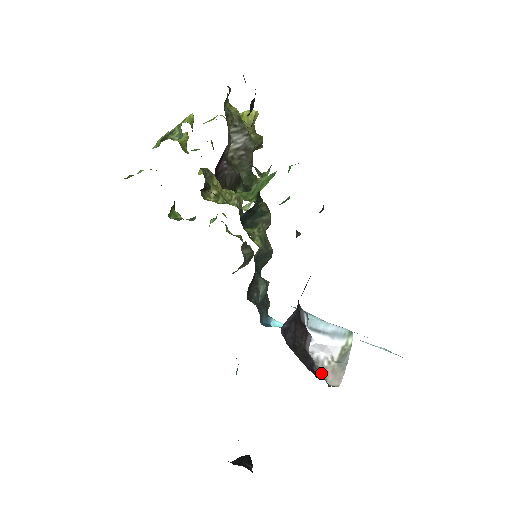
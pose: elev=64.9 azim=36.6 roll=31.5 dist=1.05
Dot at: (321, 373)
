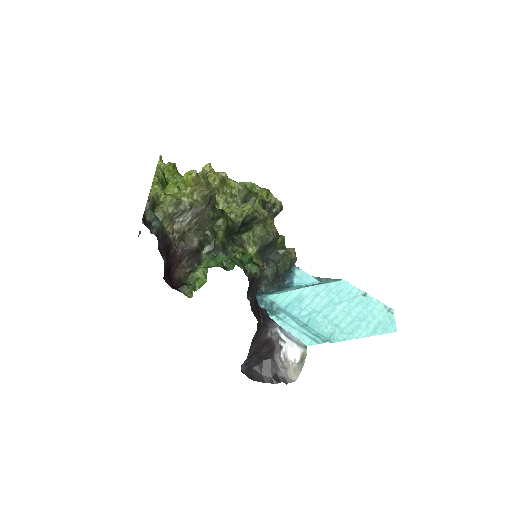
Dot at: (283, 374)
